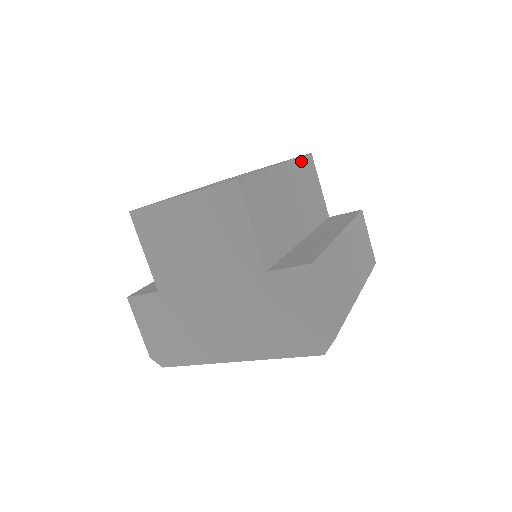
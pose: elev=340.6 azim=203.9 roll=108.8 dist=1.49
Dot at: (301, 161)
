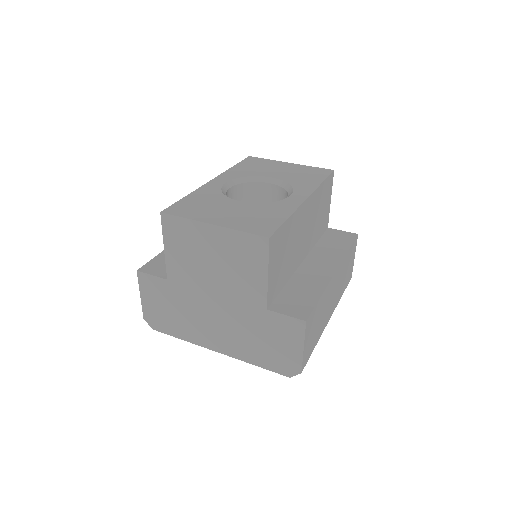
Dot at: (323, 185)
